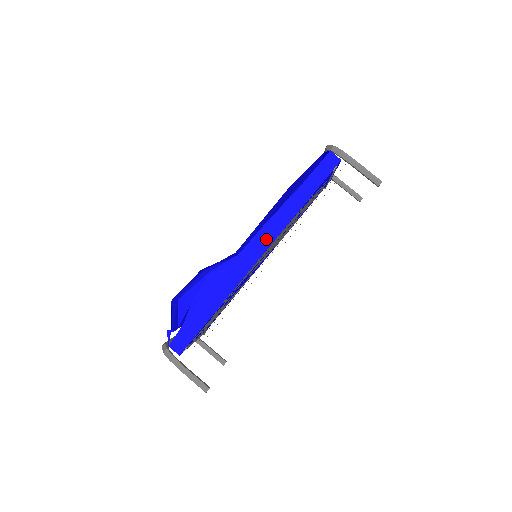
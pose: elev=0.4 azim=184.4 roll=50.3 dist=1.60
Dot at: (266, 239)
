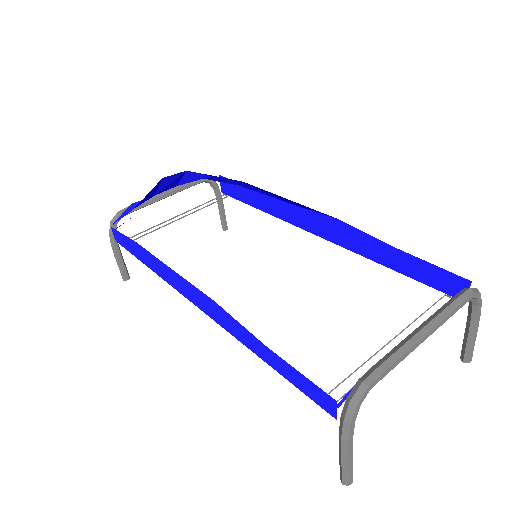
Dot at: (208, 309)
